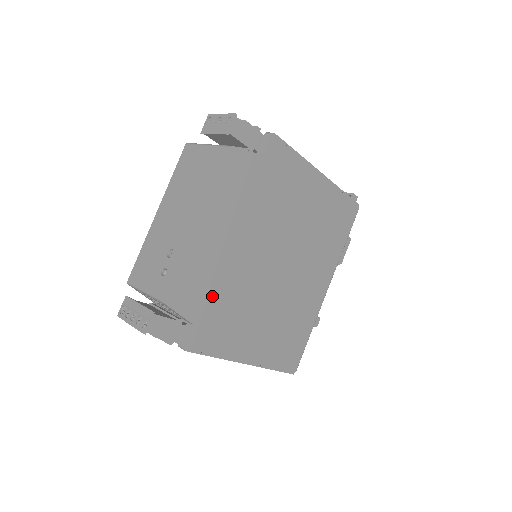
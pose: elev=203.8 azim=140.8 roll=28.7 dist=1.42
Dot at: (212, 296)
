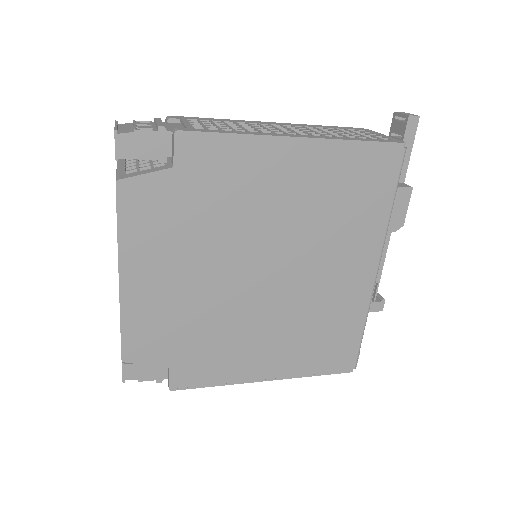
Dot at: (179, 337)
